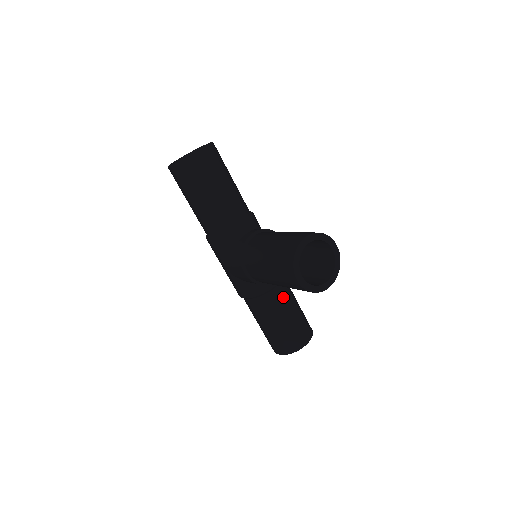
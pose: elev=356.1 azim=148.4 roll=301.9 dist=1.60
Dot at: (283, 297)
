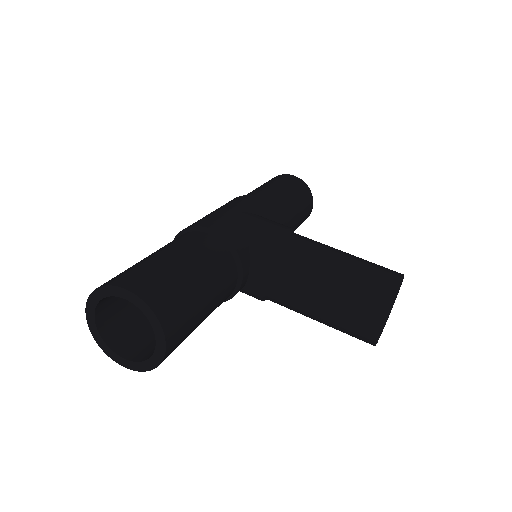
Dot at: occluded
